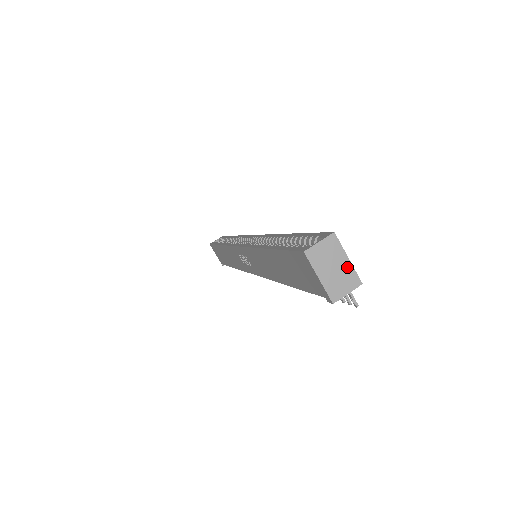
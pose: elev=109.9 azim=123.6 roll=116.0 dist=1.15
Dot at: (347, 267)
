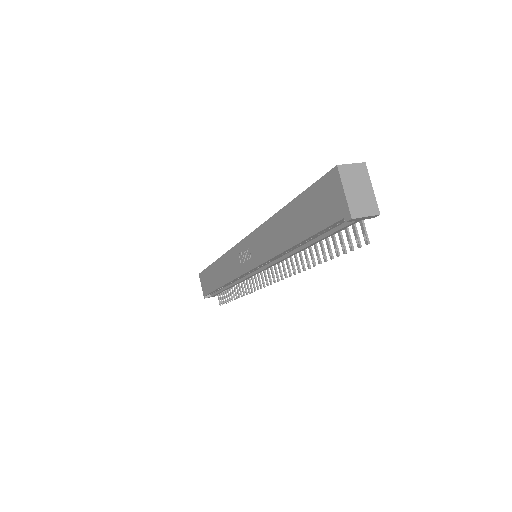
Dot at: (370, 194)
